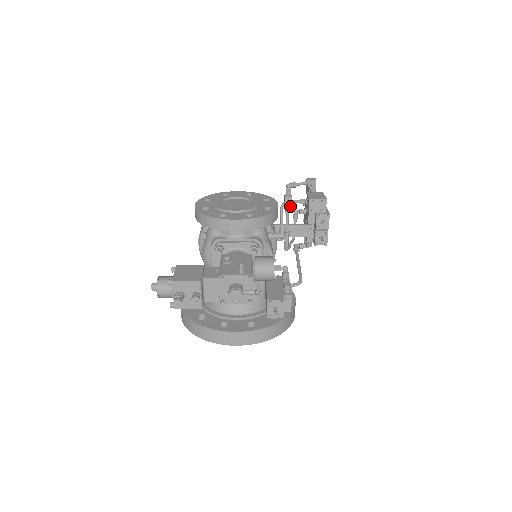
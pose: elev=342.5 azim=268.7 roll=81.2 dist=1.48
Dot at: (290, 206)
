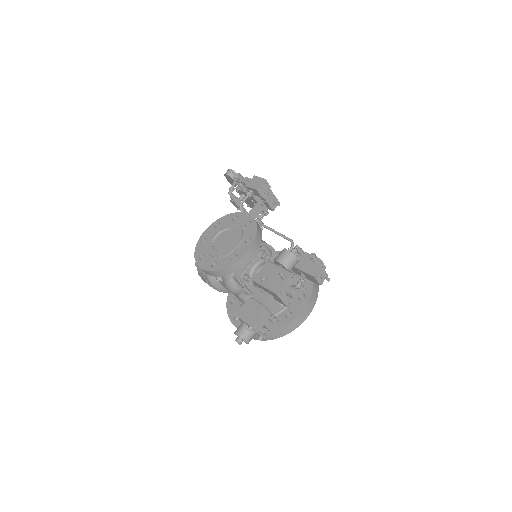
Dot at: occluded
